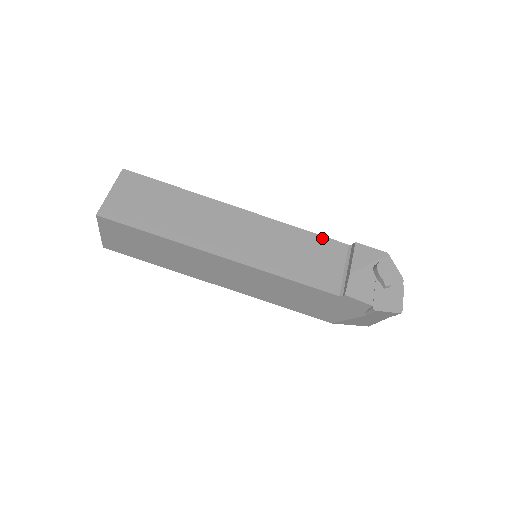
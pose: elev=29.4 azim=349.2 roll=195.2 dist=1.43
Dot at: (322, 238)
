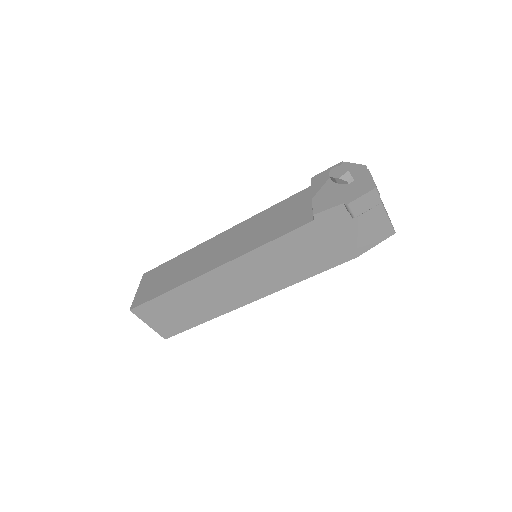
Dot at: (288, 199)
